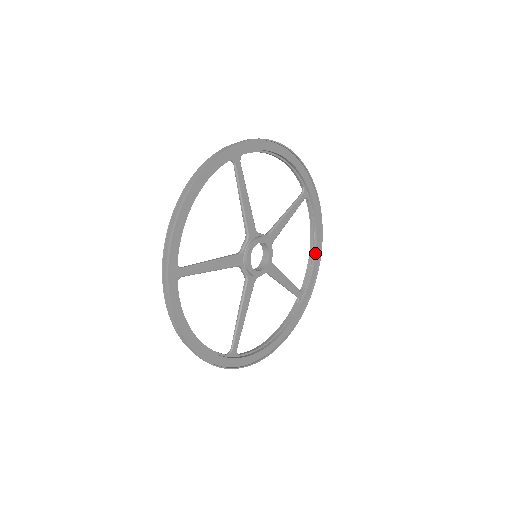
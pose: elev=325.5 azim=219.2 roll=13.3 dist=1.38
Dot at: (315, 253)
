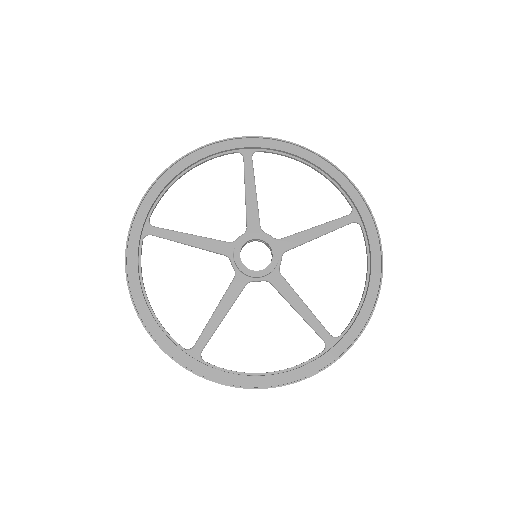
Dot at: (366, 295)
